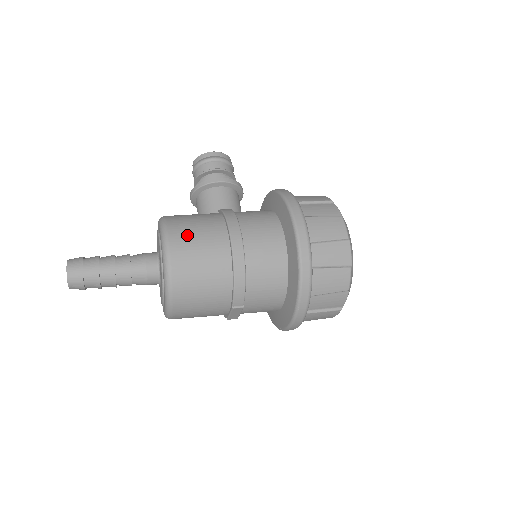
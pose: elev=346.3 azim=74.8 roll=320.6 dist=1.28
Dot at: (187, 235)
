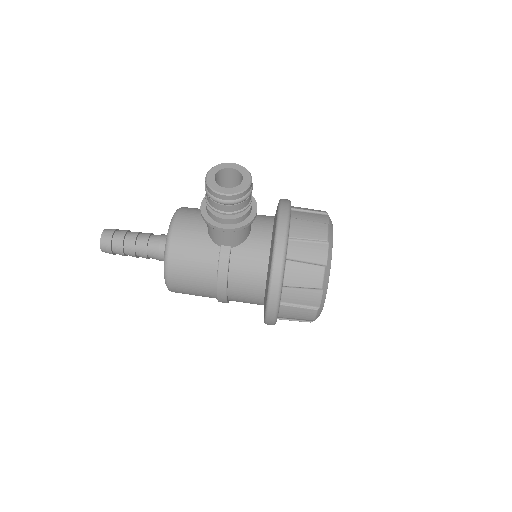
Dot at: (183, 283)
